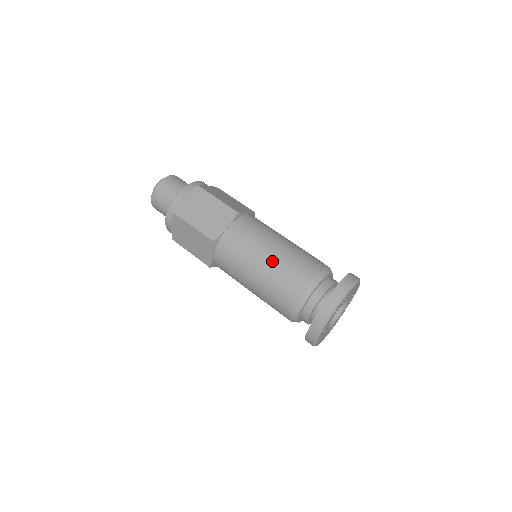
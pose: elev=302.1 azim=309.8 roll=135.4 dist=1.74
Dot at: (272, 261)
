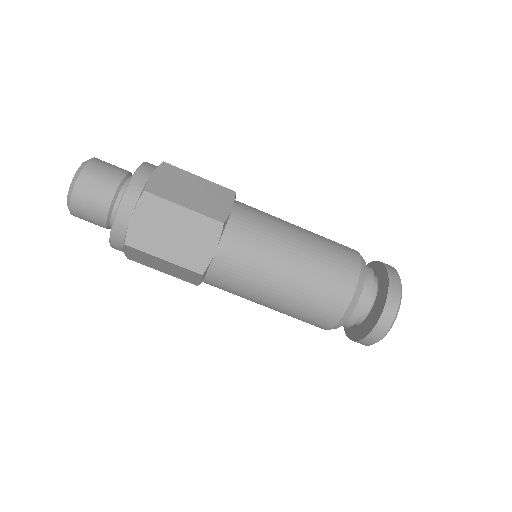
Dot at: (276, 310)
